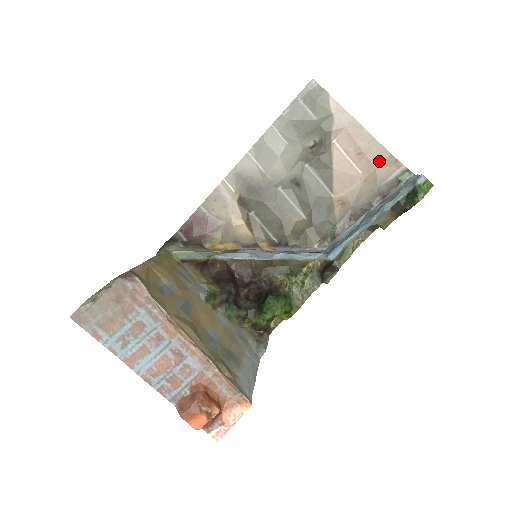
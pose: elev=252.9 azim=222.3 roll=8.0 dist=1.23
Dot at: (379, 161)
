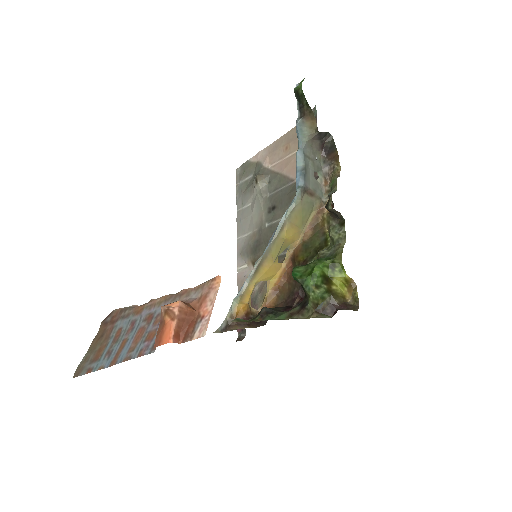
Dot at: occluded
